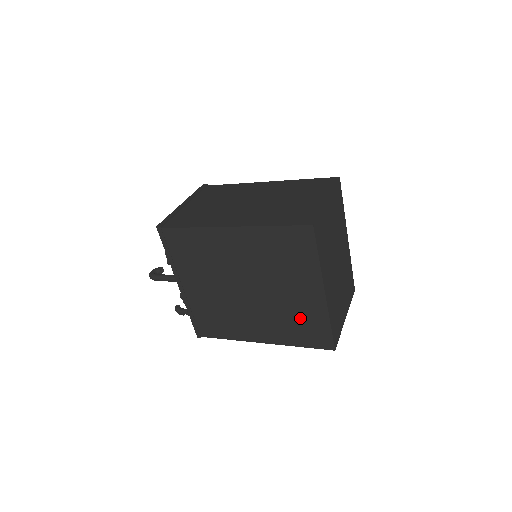
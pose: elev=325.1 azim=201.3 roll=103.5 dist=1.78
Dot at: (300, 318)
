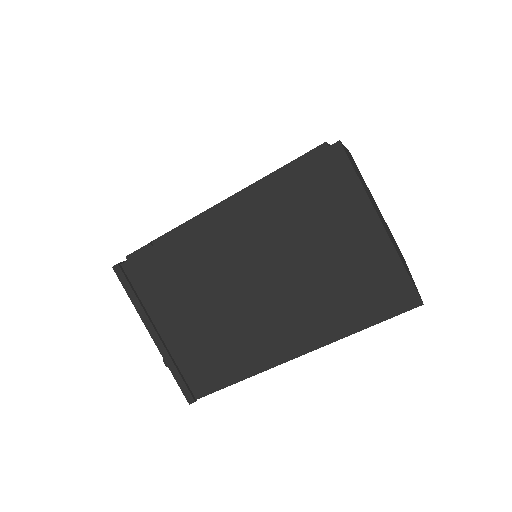
Dot at: occluded
